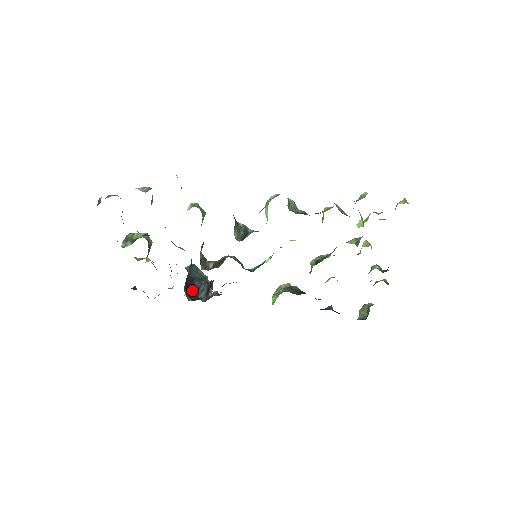
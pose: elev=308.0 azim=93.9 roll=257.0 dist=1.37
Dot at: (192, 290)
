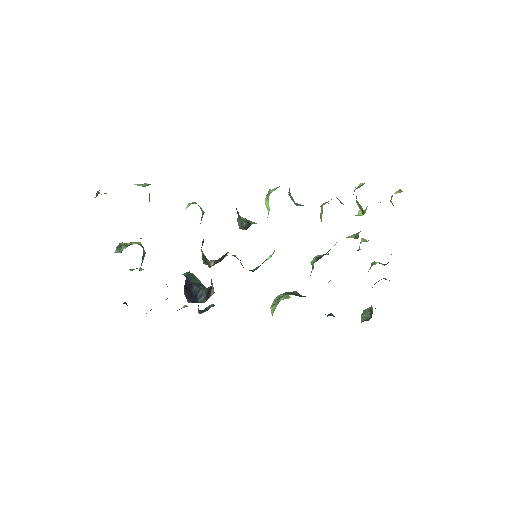
Dot at: (191, 294)
